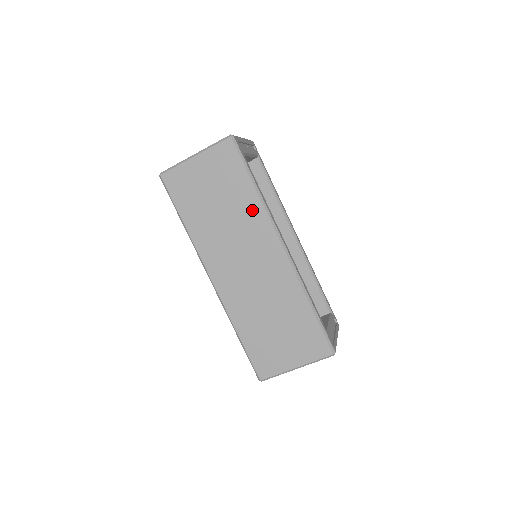
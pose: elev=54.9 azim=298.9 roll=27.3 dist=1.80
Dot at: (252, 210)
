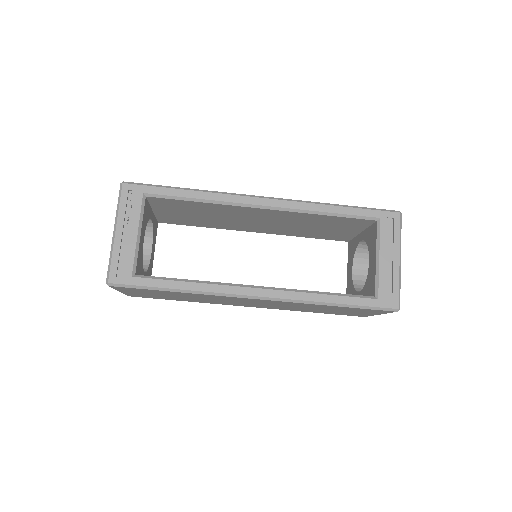
Dot at: occluded
